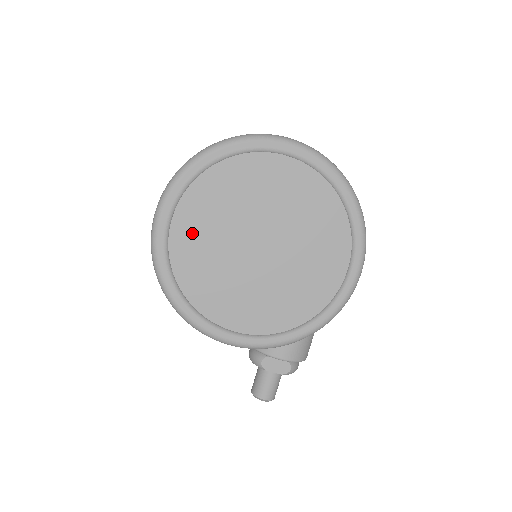
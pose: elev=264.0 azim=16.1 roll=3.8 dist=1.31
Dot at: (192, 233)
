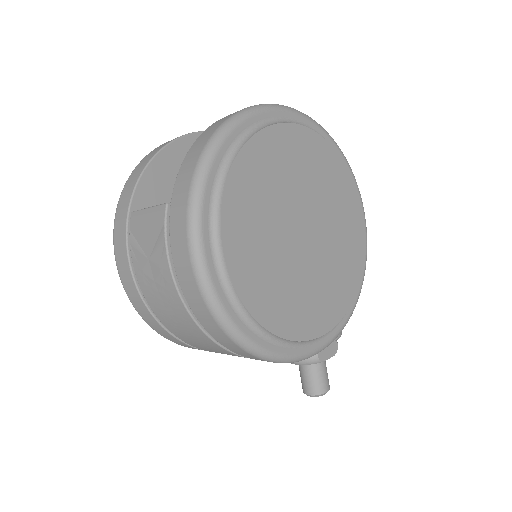
Dot at: (248, 255)
